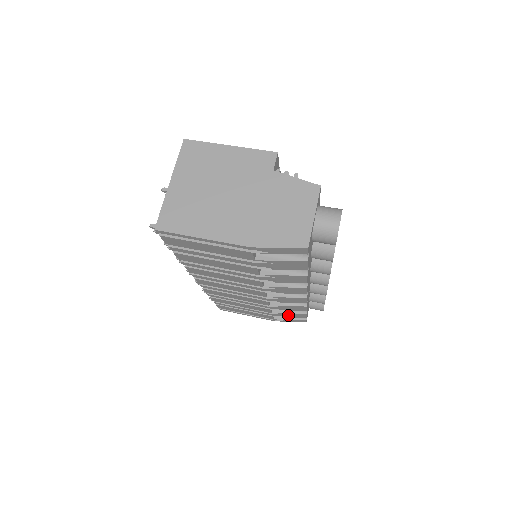
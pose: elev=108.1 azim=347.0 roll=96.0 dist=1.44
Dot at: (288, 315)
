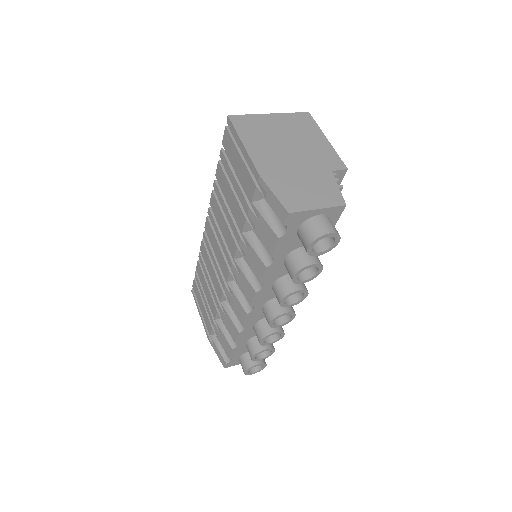
Dot at: (221, 338)
